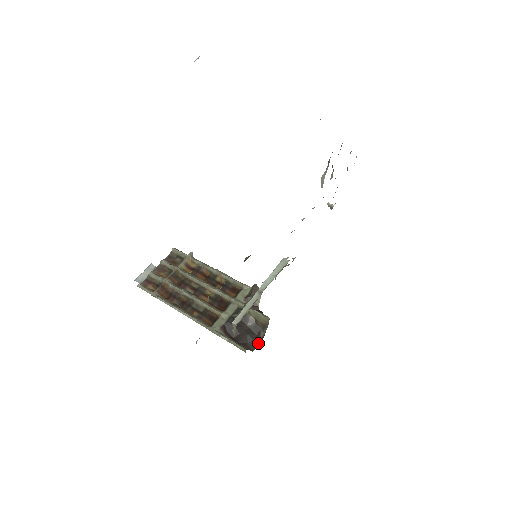
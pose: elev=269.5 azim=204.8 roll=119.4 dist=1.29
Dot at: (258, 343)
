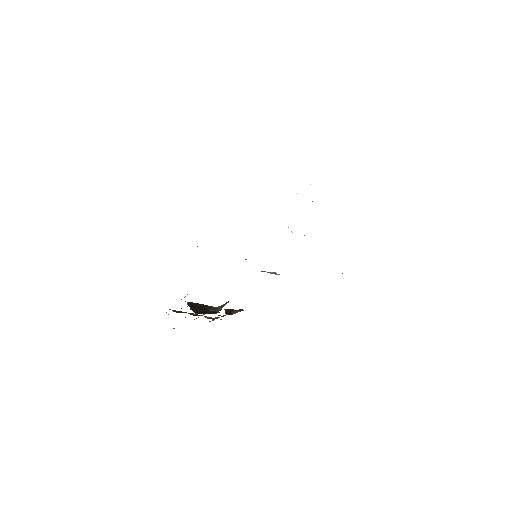
Dot at: (205, 313)
